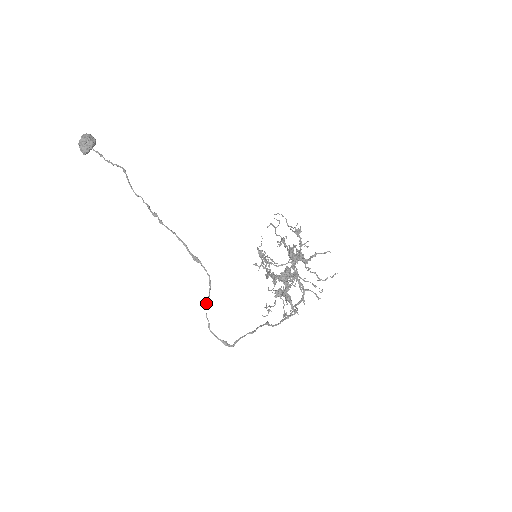
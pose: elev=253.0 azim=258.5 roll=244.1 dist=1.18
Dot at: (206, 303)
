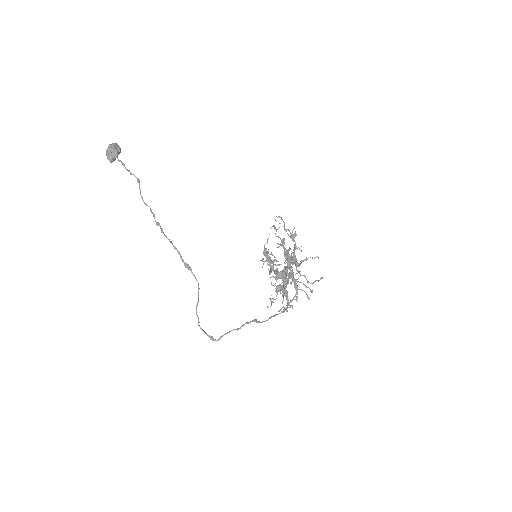
Dot at: (197, 303)
